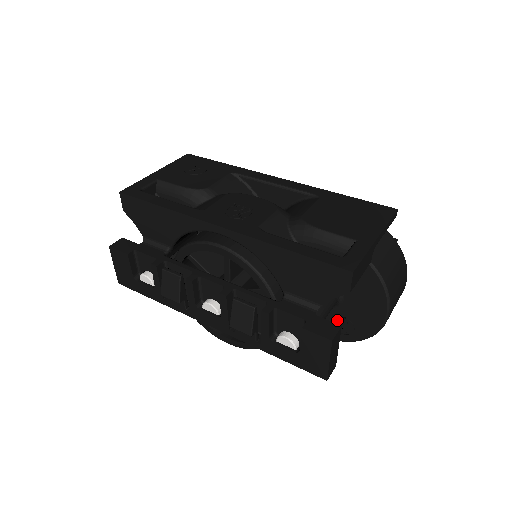
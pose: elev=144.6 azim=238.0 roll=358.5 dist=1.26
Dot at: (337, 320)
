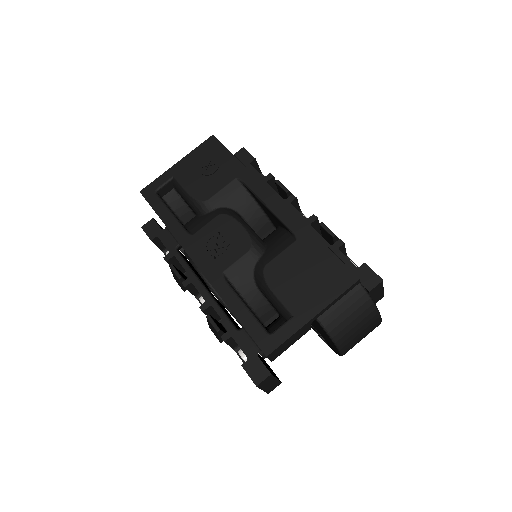
Dot at: (315, 329)
